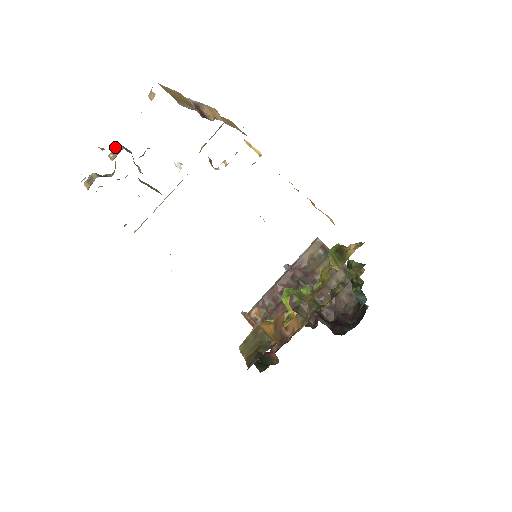
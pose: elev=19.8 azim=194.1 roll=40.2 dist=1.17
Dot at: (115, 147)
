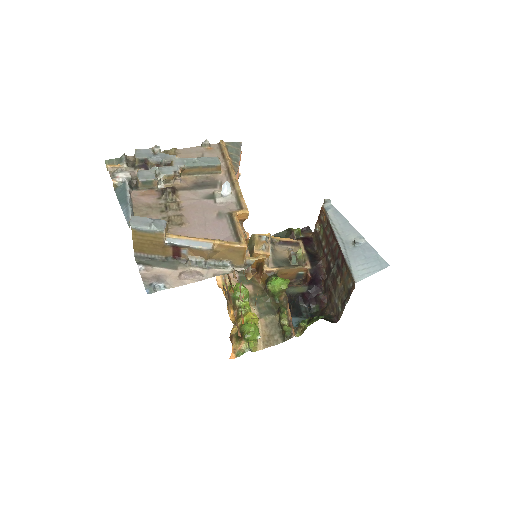
Dot at: (138, 177)
